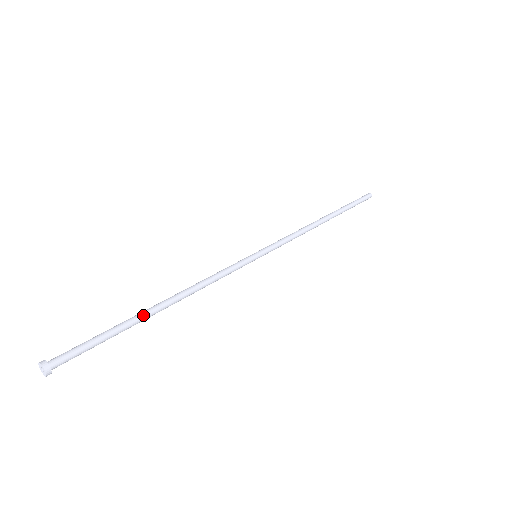
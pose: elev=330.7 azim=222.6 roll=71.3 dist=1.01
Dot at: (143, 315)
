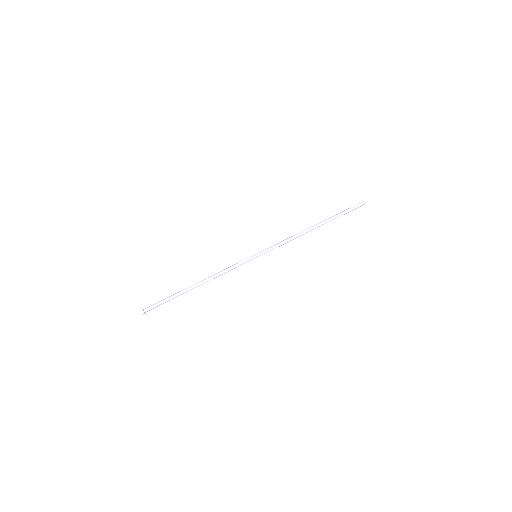
Dot at: (186, 291)
